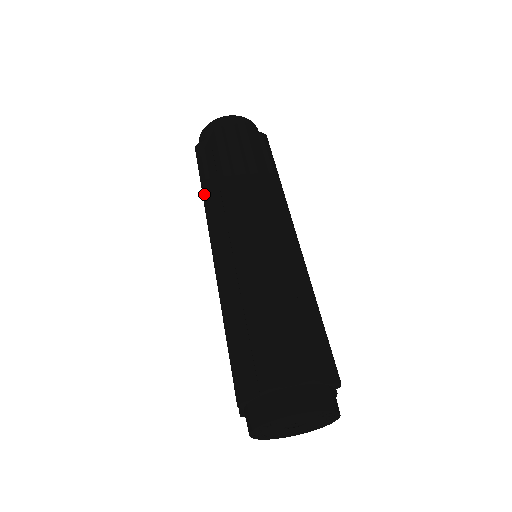
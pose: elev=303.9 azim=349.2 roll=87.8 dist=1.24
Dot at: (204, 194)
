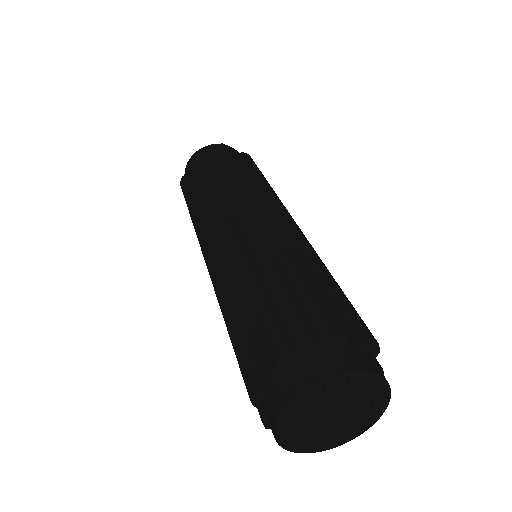
Dot at: occluded
